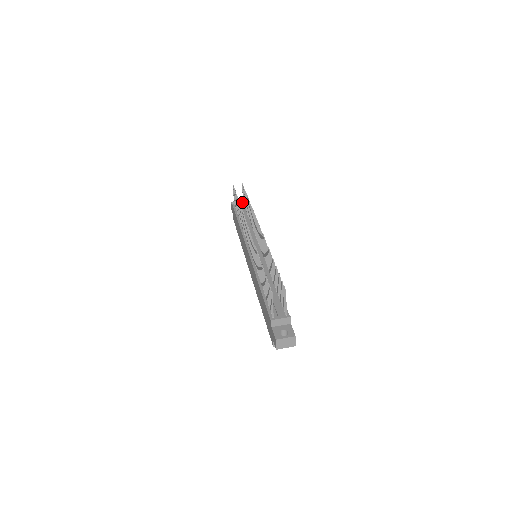
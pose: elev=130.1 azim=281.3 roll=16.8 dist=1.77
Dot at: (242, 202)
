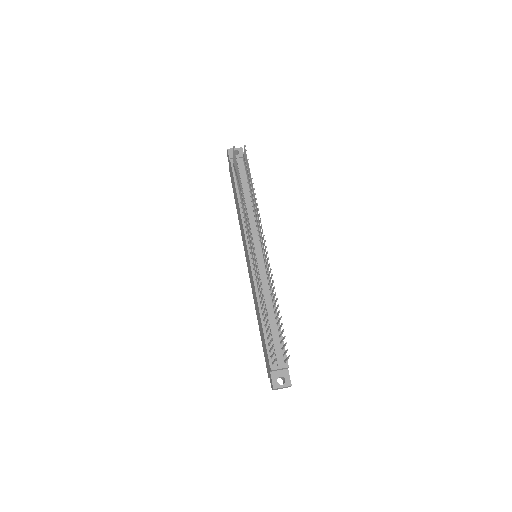
Dot at: (241, 157)
